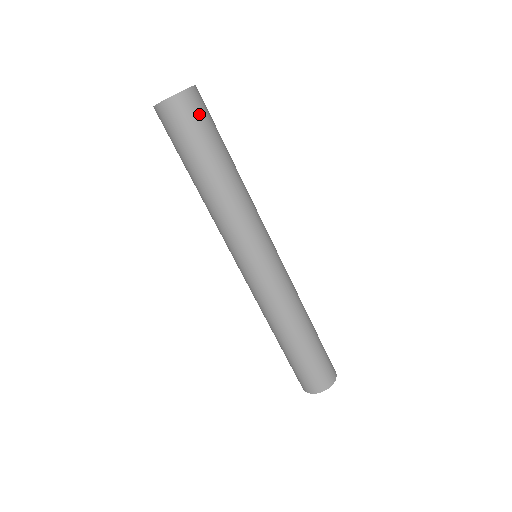
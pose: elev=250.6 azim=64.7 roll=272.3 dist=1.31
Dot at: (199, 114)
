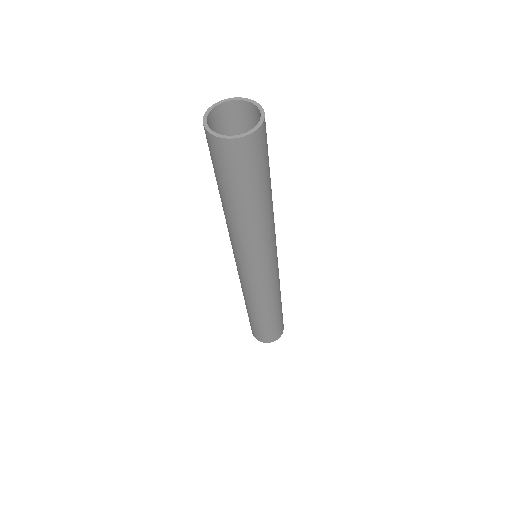
Dot at: (260, 154)
